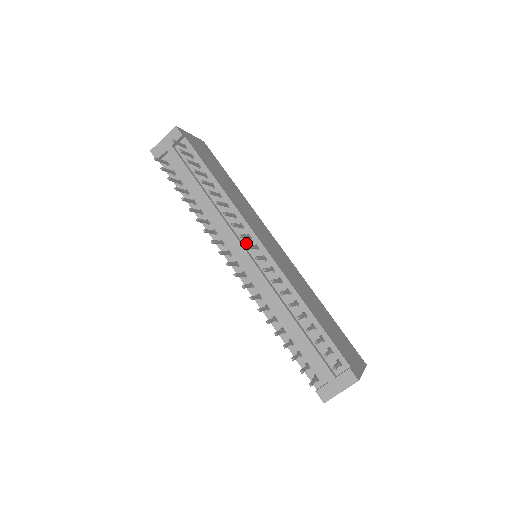
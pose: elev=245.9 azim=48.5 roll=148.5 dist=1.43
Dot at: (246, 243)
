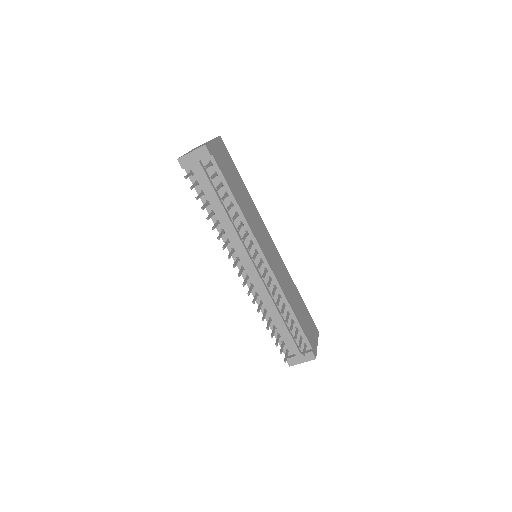
Dot at: occluded
